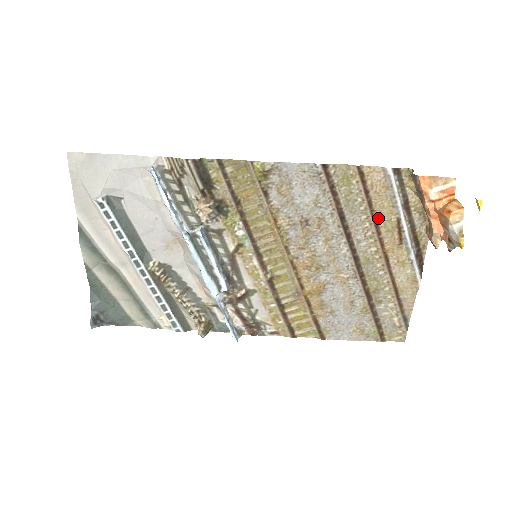
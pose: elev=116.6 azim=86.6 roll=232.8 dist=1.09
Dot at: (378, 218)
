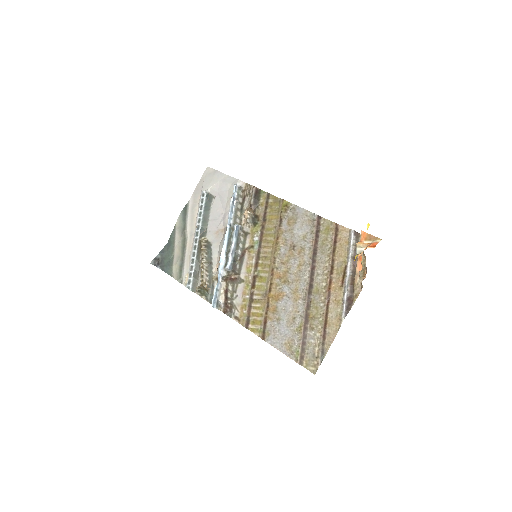
Dot at: (335, 262)
